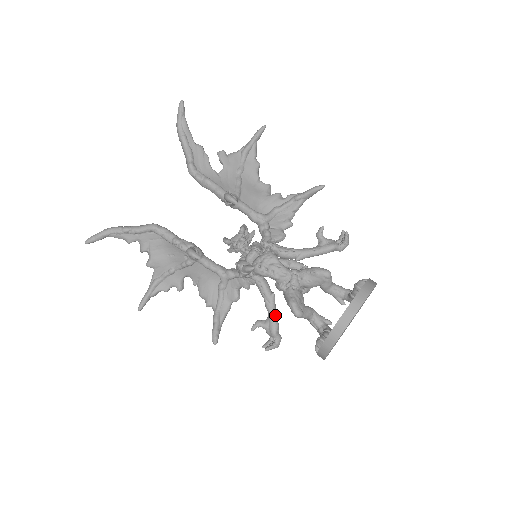
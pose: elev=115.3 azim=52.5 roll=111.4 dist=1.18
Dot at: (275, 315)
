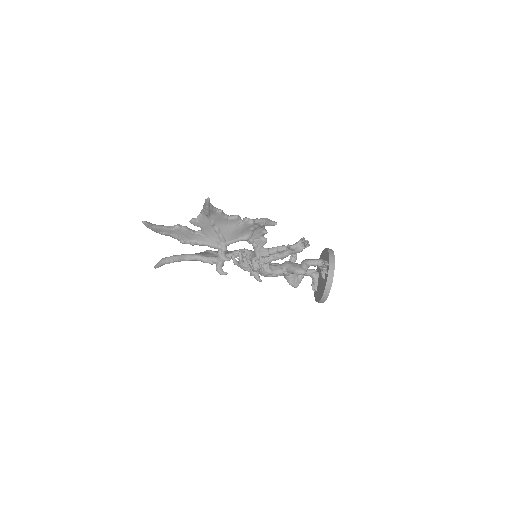
Dot at: occluded
